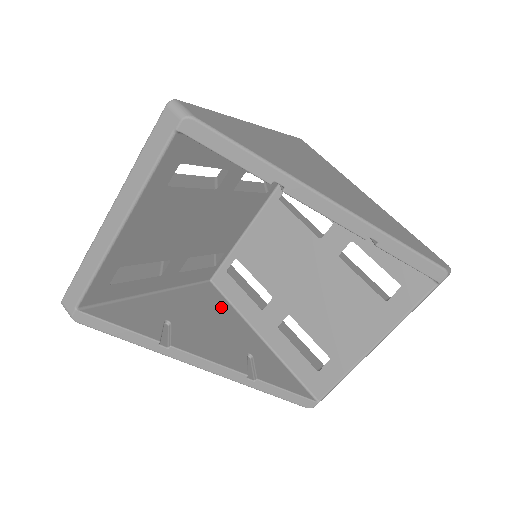
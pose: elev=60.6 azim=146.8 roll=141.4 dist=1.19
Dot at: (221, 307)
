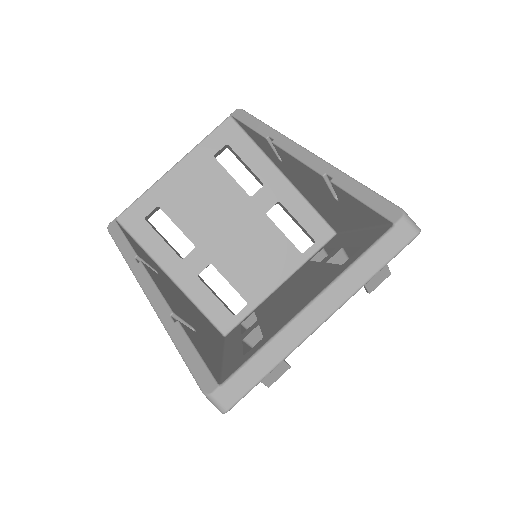
Dot at: (211, 331)
